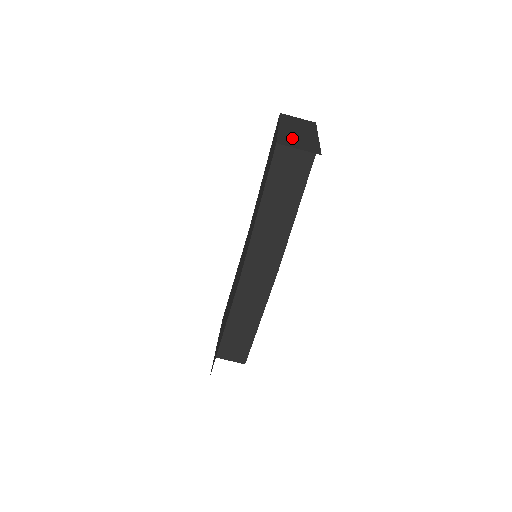
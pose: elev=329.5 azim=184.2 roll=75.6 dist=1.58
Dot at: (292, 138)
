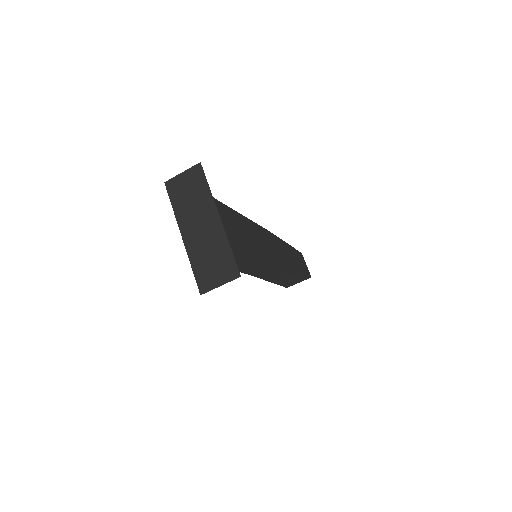
Dot at: (204, 260)
